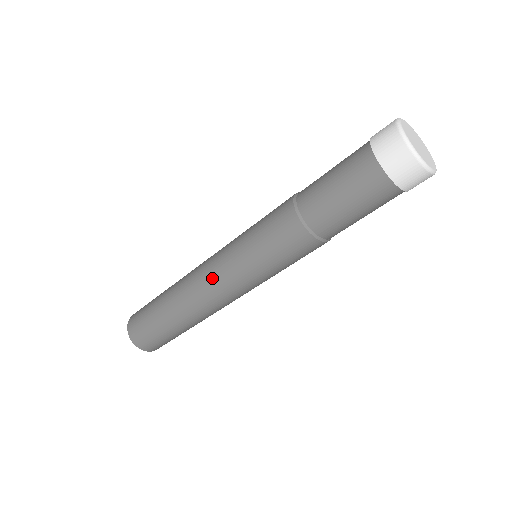
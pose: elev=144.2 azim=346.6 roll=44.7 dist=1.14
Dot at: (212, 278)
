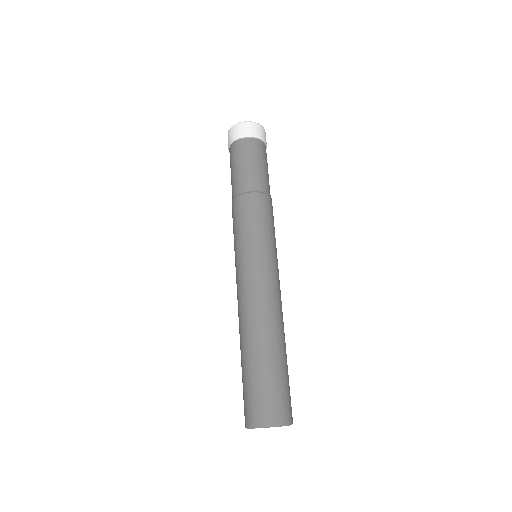
Dot at: (262, 282)
